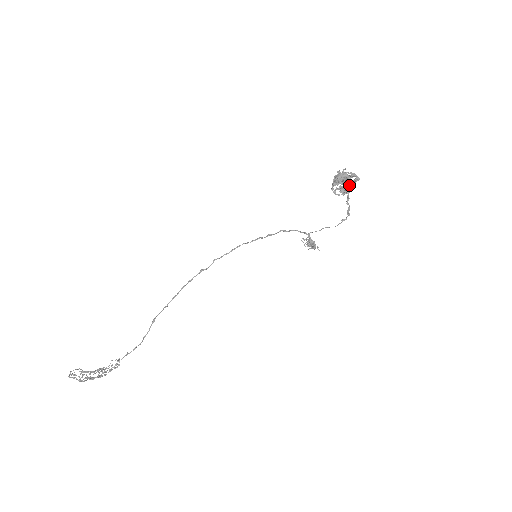
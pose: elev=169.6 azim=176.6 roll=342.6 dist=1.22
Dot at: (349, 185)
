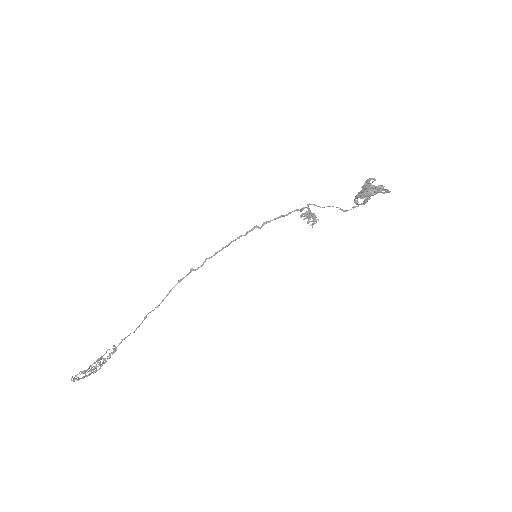
Dot at: (375, 194)
